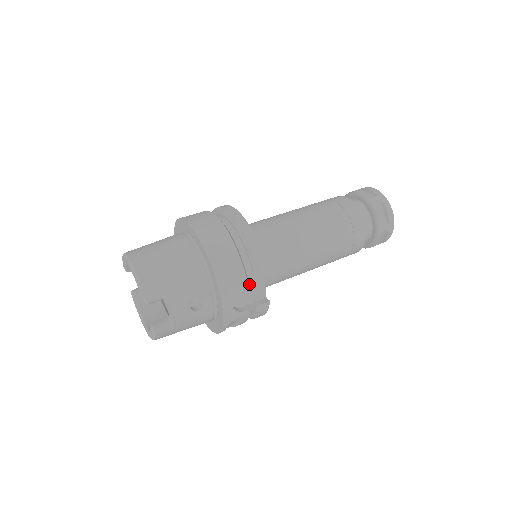
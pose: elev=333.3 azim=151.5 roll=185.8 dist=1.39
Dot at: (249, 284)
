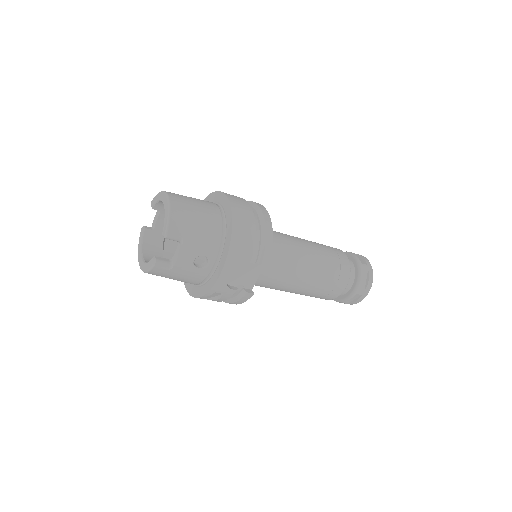
Dot at: (247, 270)
